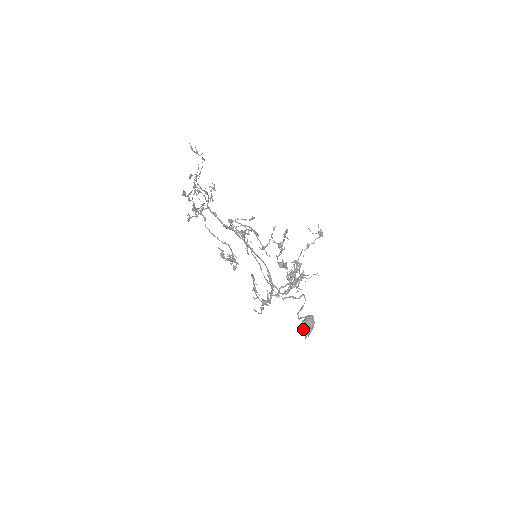
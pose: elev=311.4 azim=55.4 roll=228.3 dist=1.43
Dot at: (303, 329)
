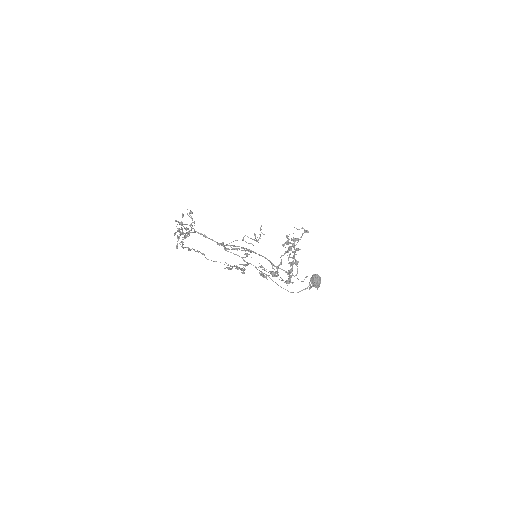
Dot at: (314, 286)
